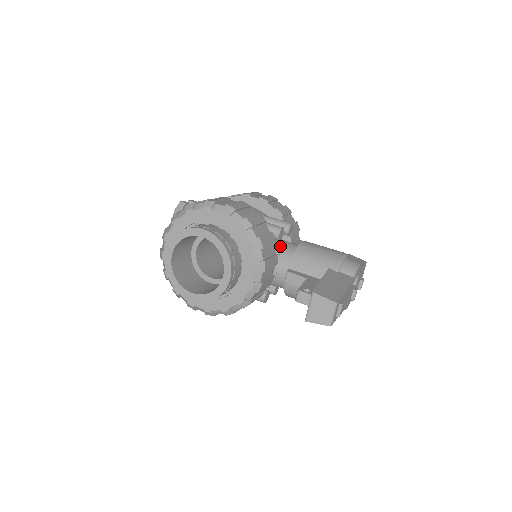
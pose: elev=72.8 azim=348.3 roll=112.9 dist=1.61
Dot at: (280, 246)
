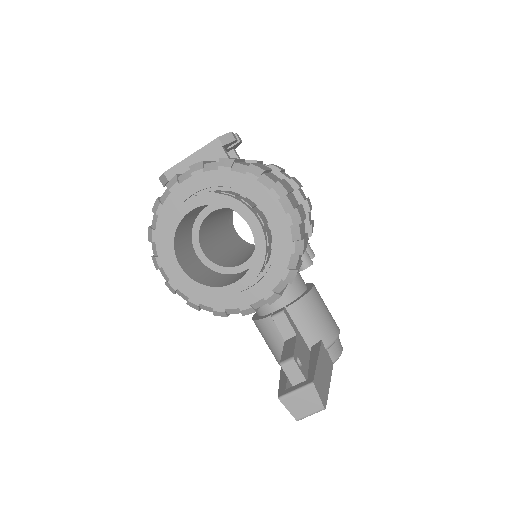
Dot at: occluded
